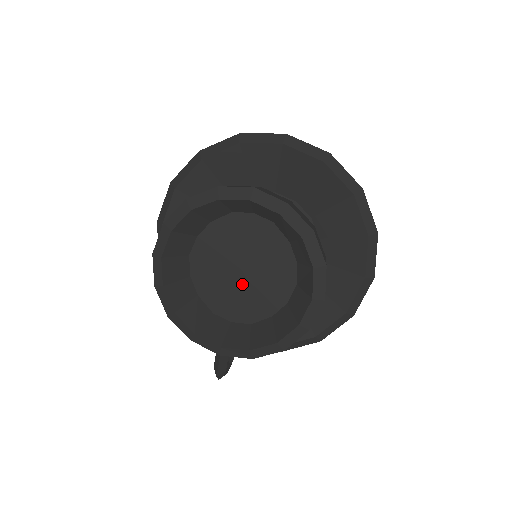
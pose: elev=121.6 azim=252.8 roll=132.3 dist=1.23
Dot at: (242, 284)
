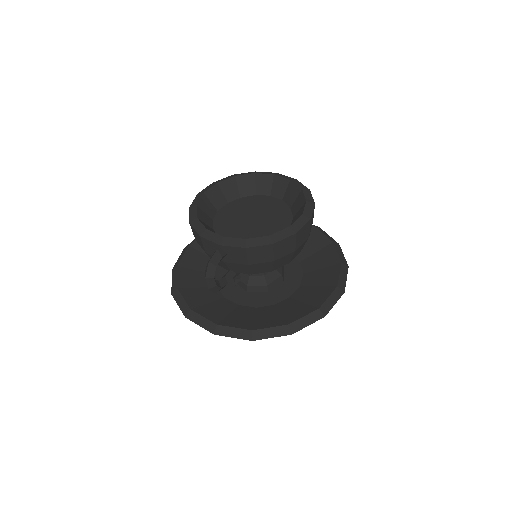
Dot at: (250, 225)
